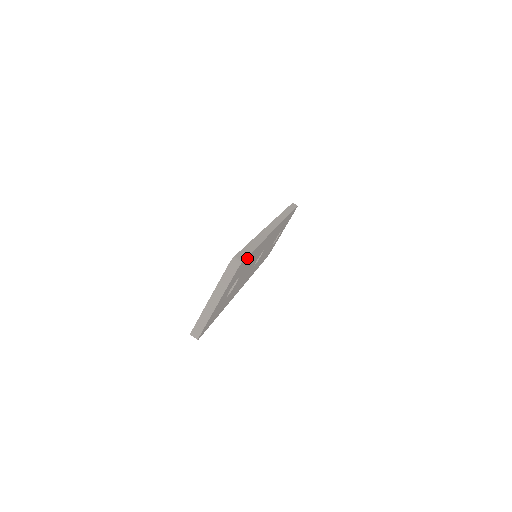
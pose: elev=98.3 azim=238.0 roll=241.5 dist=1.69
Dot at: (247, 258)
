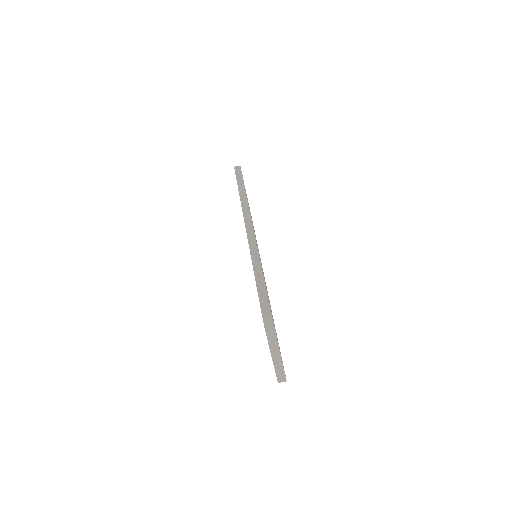
Dot at: (269, 302)
